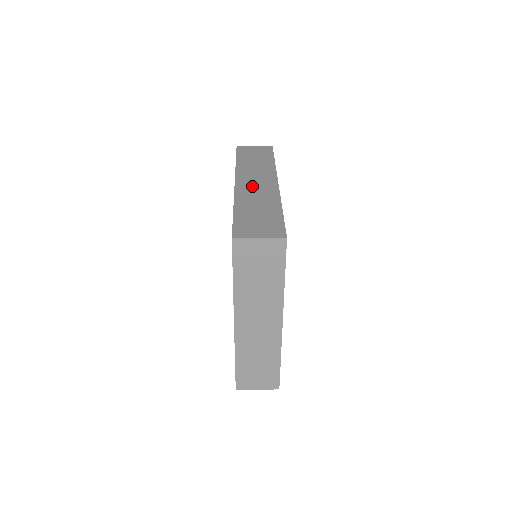
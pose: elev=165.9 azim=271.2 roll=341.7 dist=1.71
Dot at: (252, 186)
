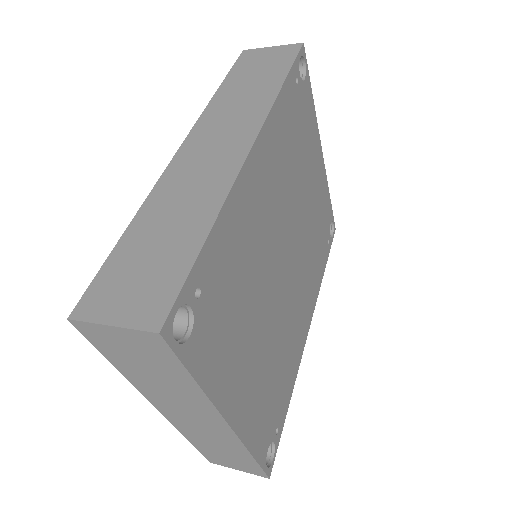
Dot at: (199, 159)
